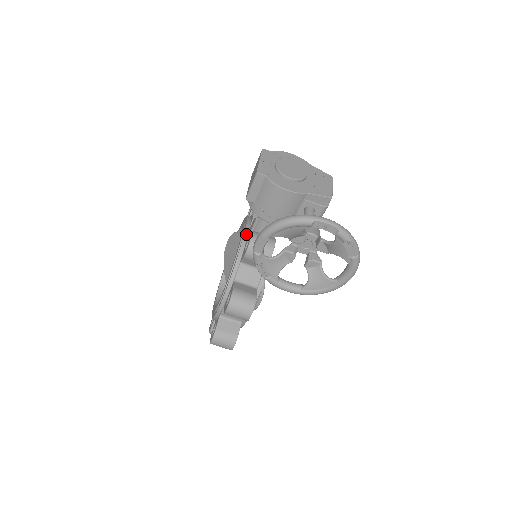
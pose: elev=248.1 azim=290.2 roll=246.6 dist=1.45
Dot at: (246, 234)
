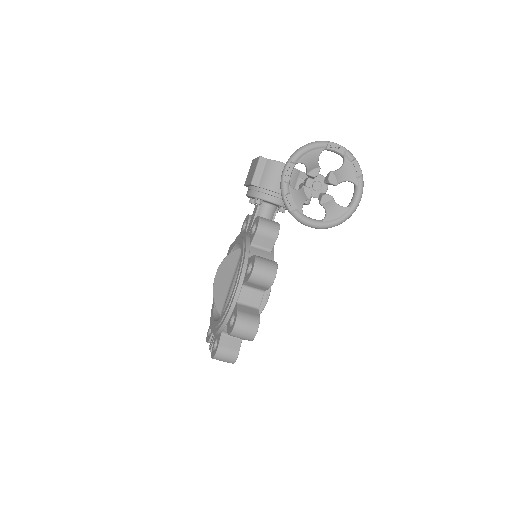
Dot at: (246, 233)
